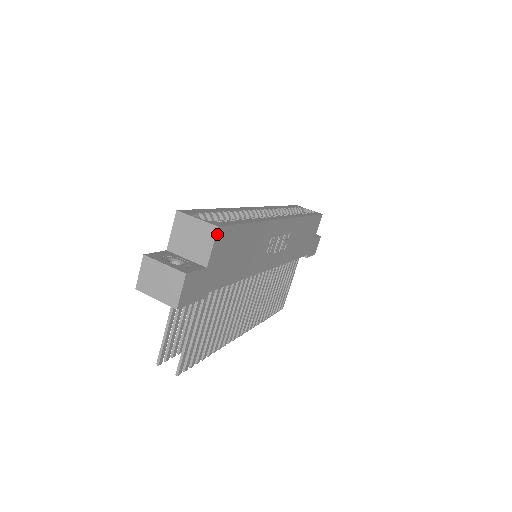
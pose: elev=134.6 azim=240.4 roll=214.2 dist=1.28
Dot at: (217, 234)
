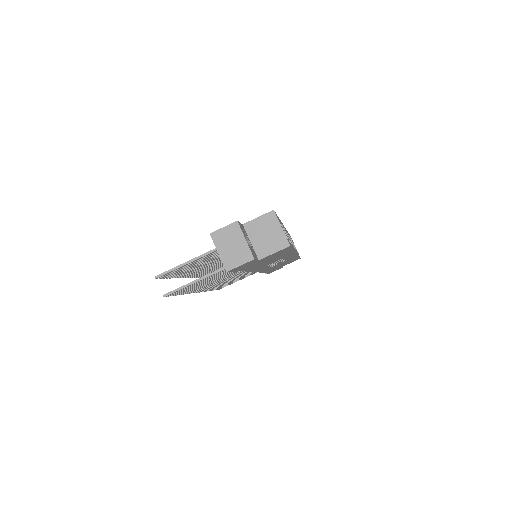
Dot at: (284, 248)
